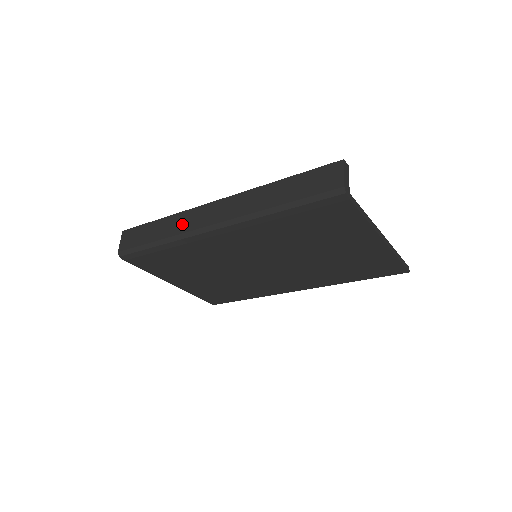
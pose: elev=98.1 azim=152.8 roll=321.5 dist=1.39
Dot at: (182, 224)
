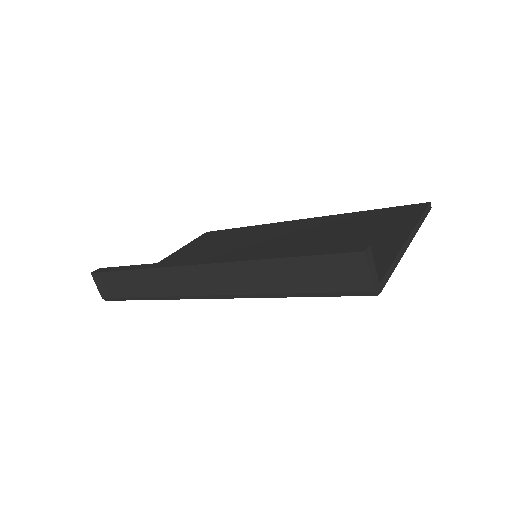
Dot at: (167, 285)
